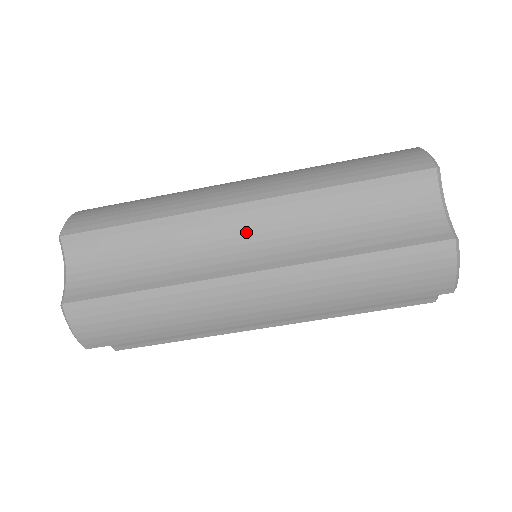
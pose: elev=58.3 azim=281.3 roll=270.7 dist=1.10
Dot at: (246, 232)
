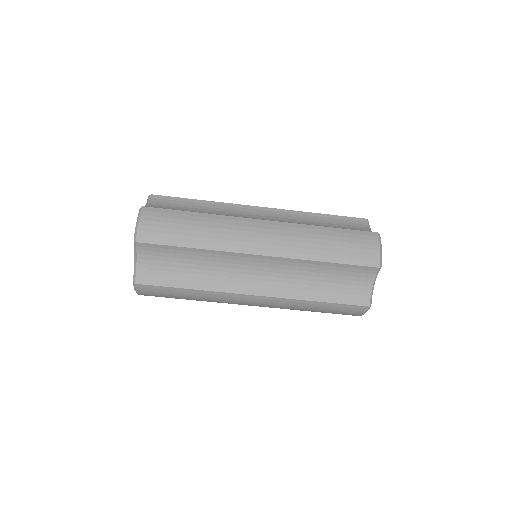
Dot at: (262, 217)
